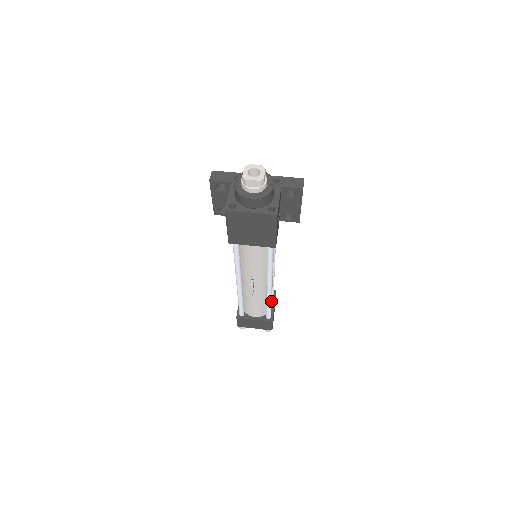
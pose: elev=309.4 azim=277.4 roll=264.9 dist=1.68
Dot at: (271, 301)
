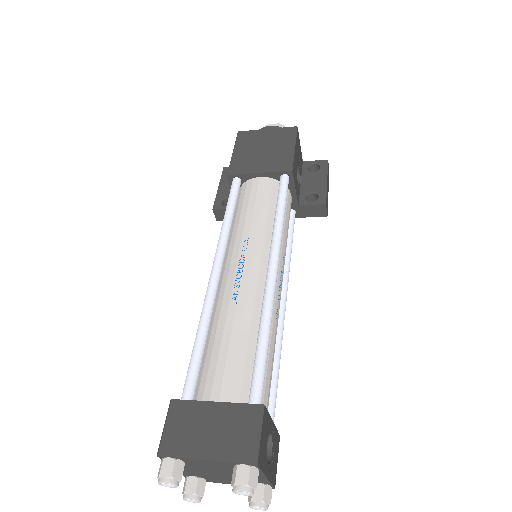
Dot at: (266, 388)
